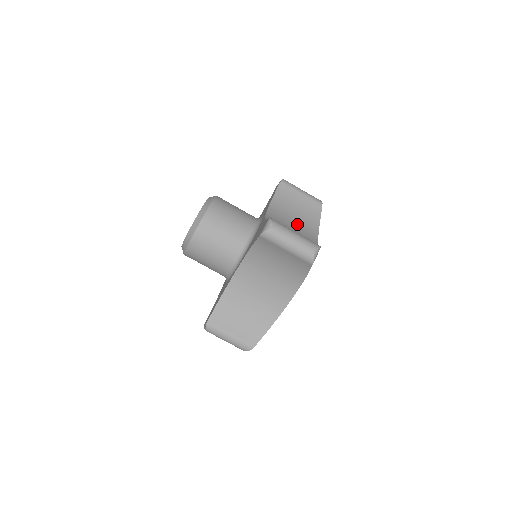
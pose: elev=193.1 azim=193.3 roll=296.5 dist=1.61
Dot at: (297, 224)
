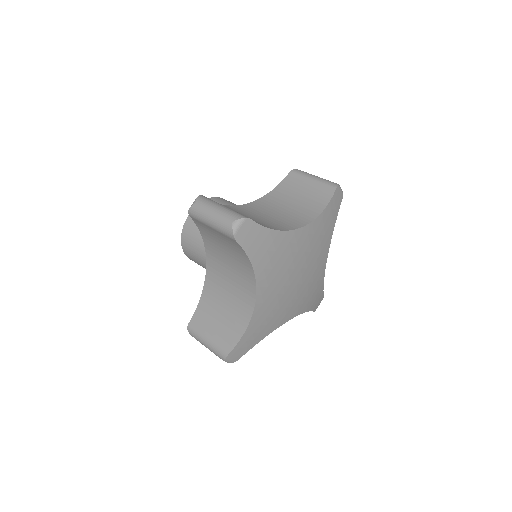
Dot at: (288, 211)
